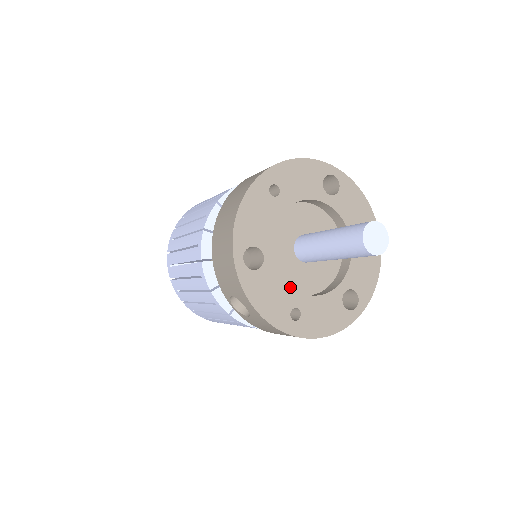
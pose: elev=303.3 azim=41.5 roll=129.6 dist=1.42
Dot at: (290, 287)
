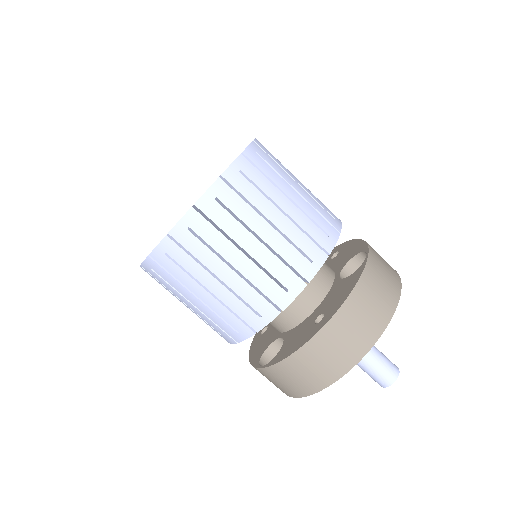
Dot at: occluded
